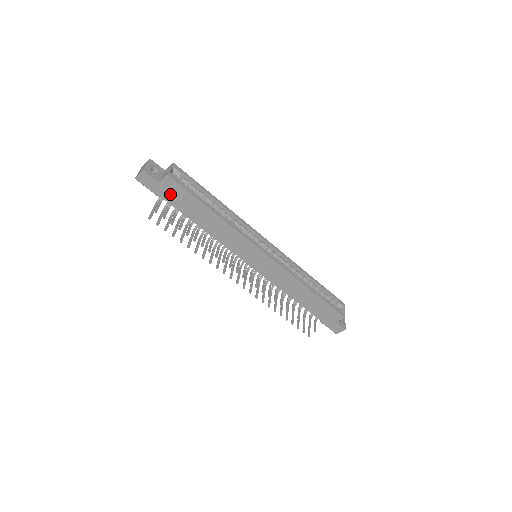
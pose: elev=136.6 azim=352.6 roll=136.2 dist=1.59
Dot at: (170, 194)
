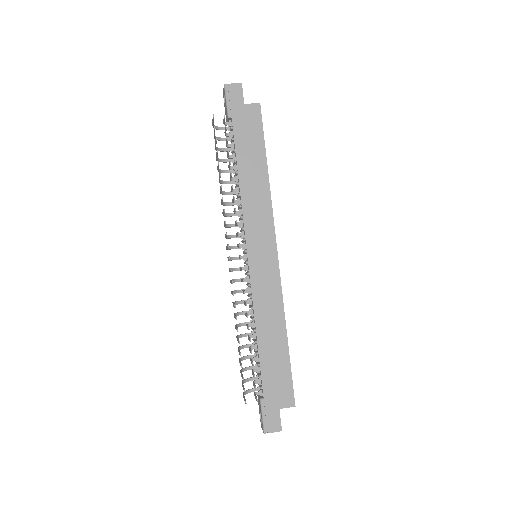
Dot at: (243, 121)
